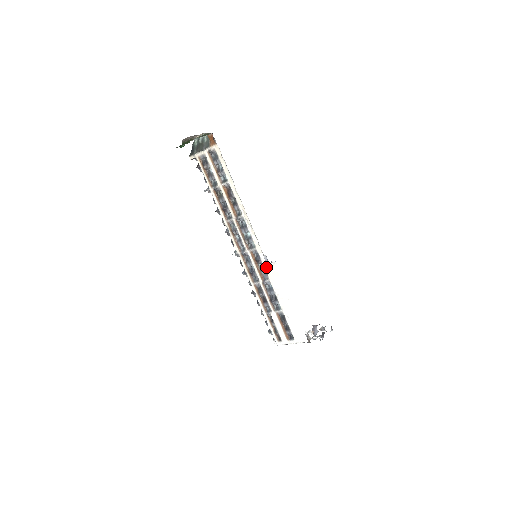
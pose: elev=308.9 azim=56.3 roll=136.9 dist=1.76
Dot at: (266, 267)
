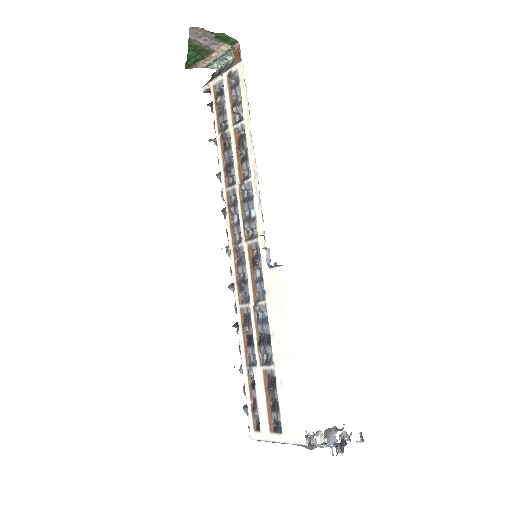
Dot at: (266, 275)
